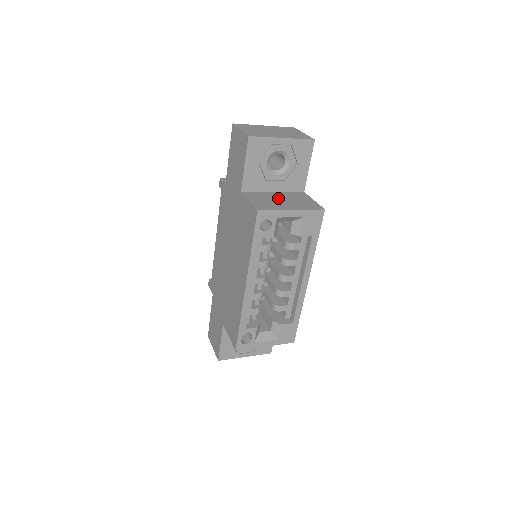
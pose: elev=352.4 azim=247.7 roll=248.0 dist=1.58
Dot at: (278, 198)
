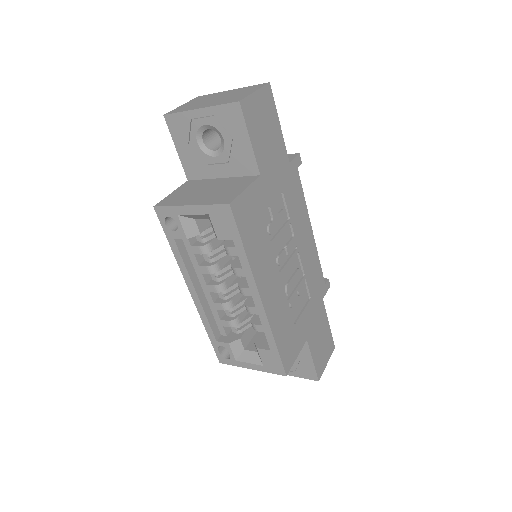
Dot at: (207, 188)
